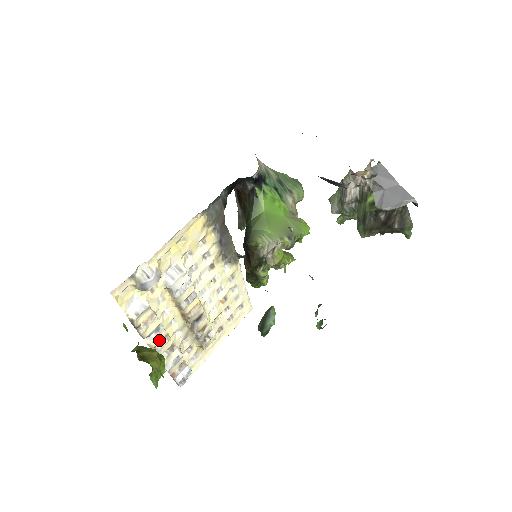
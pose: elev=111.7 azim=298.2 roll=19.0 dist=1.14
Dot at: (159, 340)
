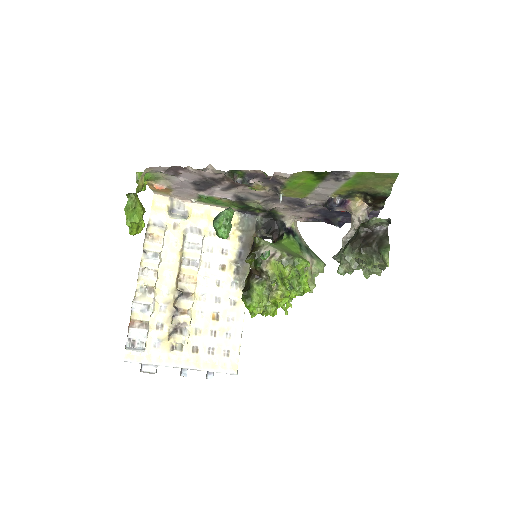
Dot at: (150, 267)
